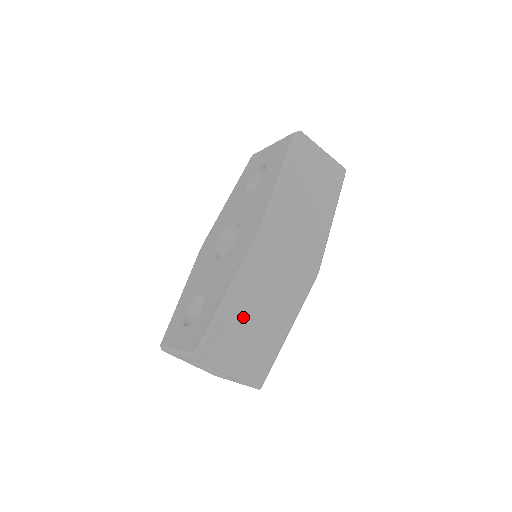
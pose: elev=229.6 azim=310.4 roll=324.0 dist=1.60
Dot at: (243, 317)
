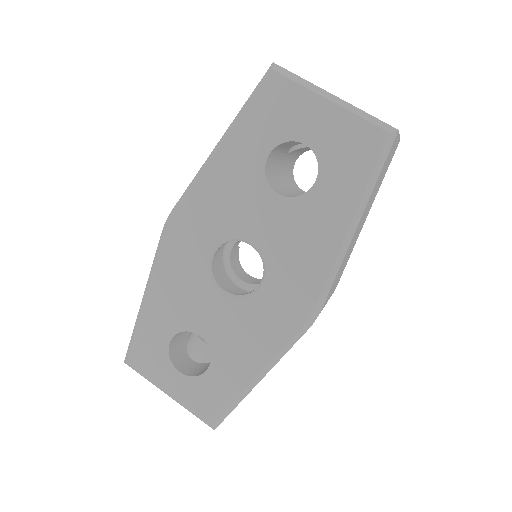
Dot at: occluded
